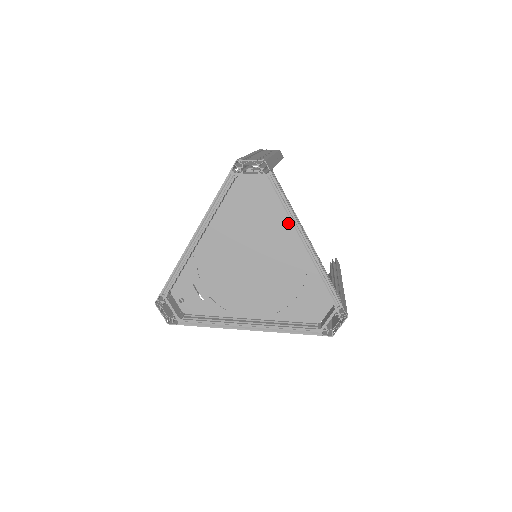
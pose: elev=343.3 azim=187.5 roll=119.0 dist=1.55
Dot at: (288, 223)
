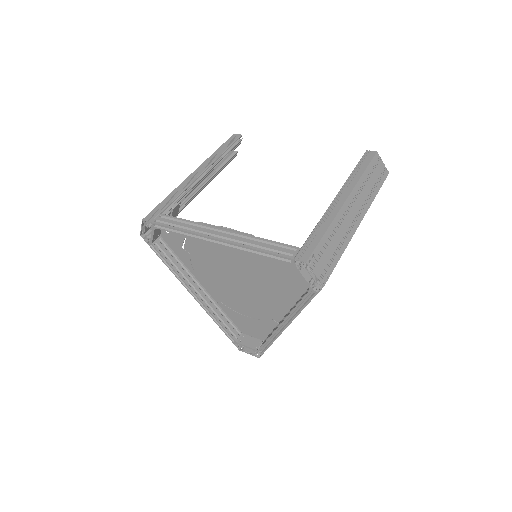
Dot at: (292, 300)
